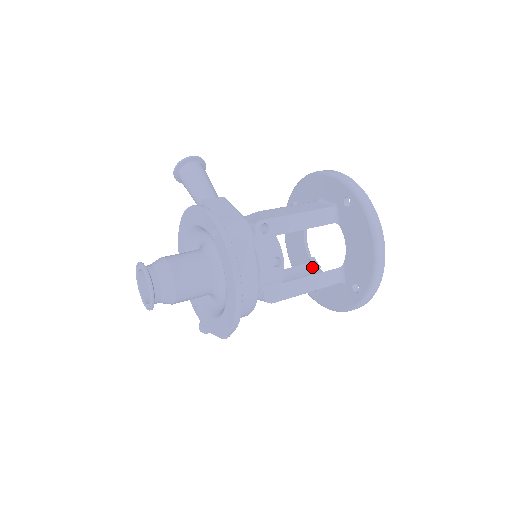
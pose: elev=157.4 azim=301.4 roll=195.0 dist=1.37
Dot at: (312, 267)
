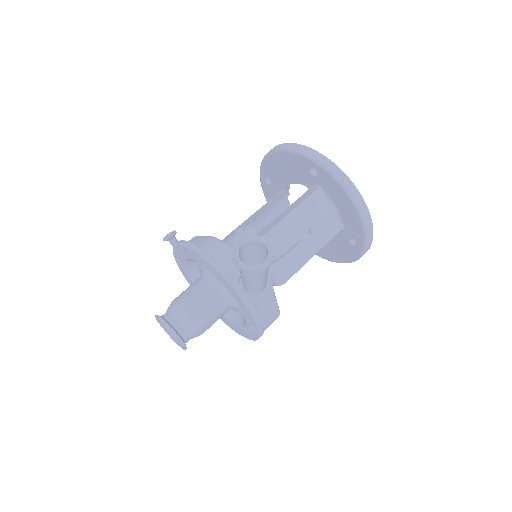
Dot at: (283, 198)
